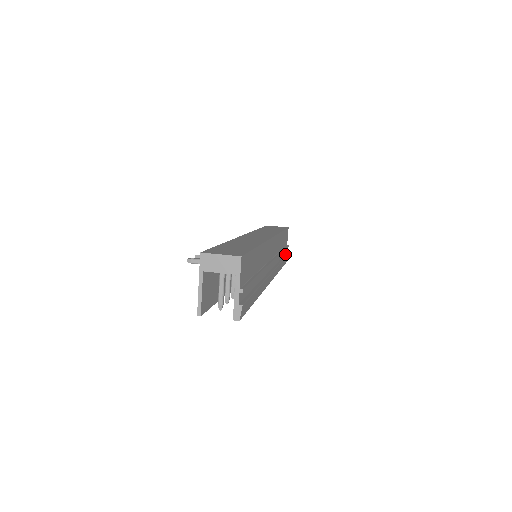
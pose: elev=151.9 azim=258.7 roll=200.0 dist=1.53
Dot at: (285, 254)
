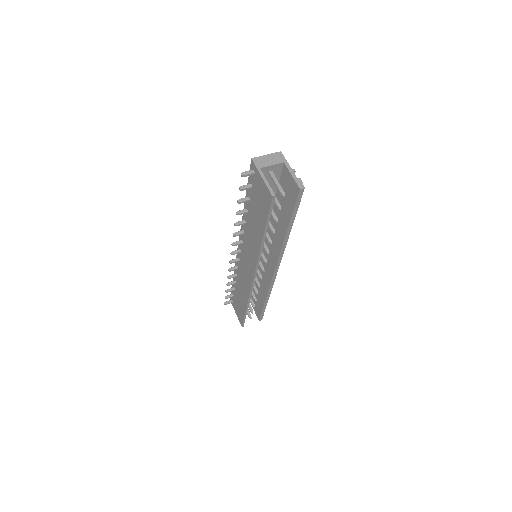
Dot at: occluded
